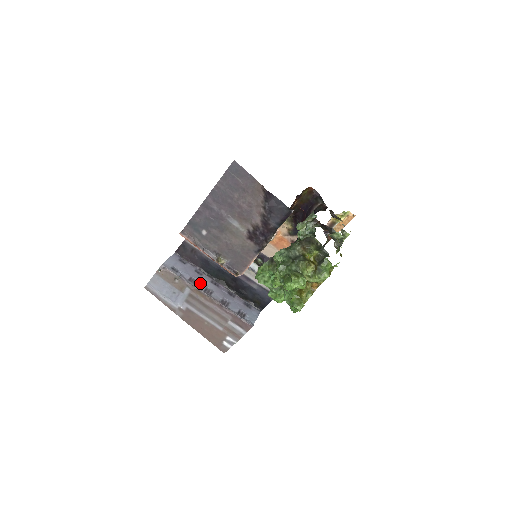
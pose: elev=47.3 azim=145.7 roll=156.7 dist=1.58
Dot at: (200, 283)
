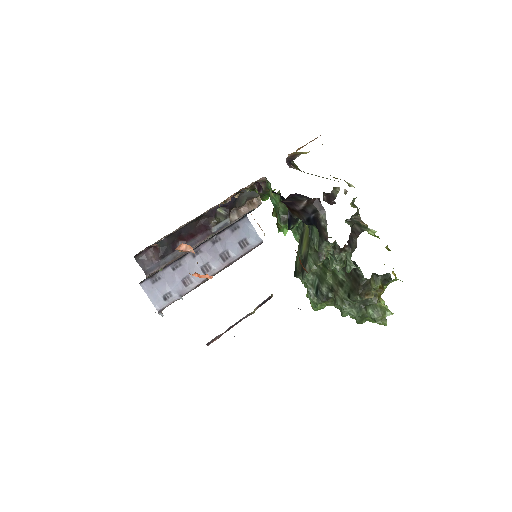
Dot at: occluded
